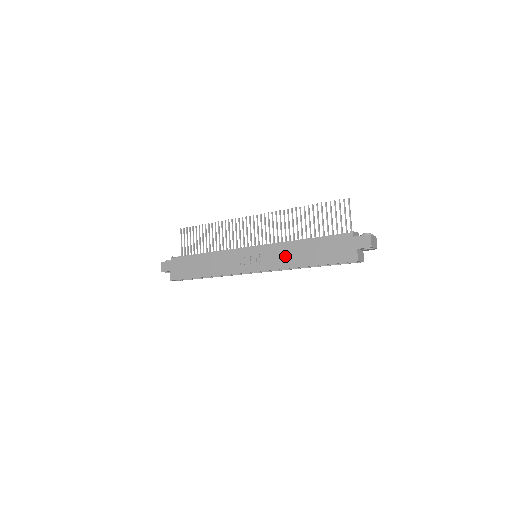
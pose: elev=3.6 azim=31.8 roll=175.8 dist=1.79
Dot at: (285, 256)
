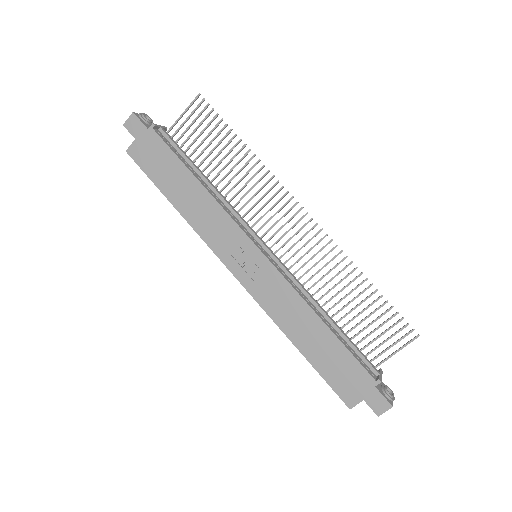
Dot at: (287, 309)
